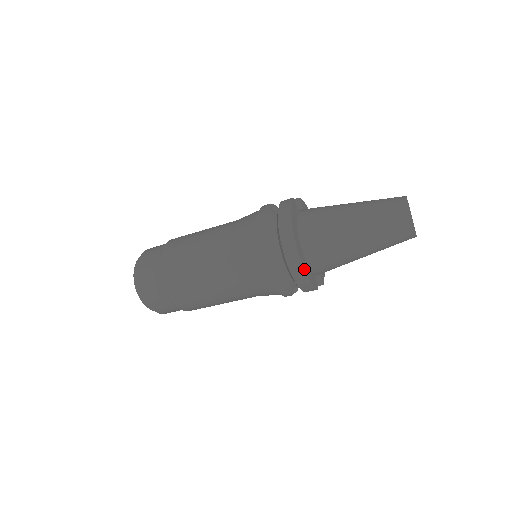
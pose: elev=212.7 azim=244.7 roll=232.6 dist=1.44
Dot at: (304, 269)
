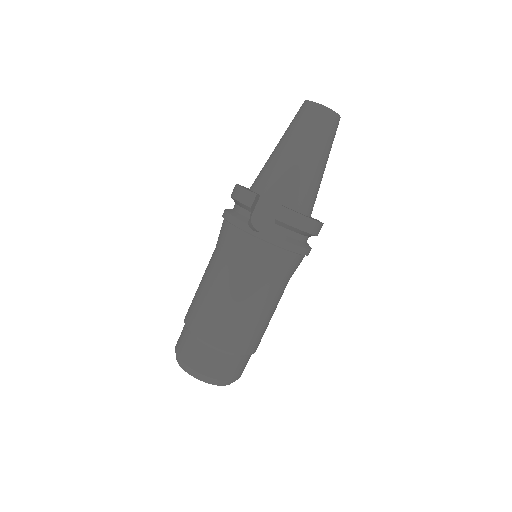
Dot at: (237, 184)
